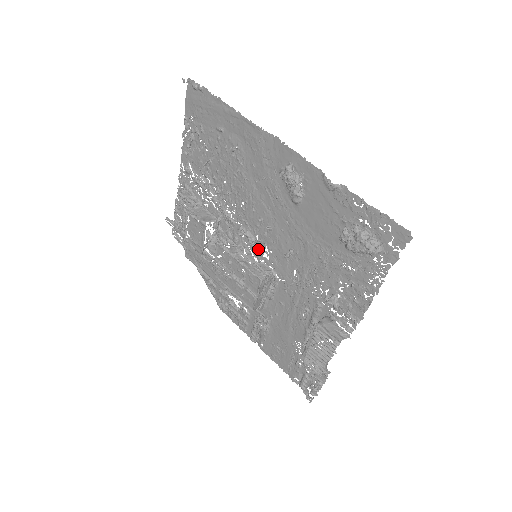
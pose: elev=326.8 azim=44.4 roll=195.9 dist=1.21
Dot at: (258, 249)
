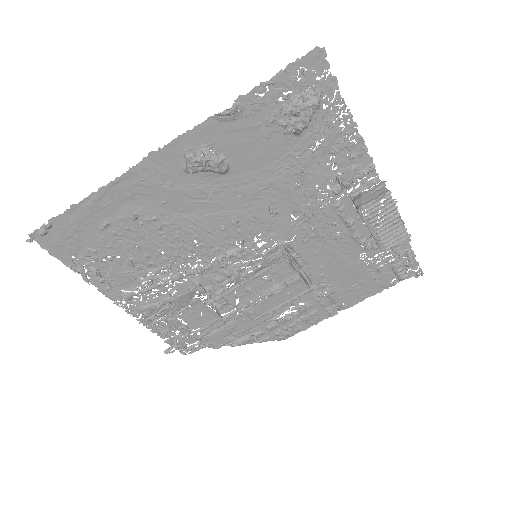
Dot at: (250, 250)
